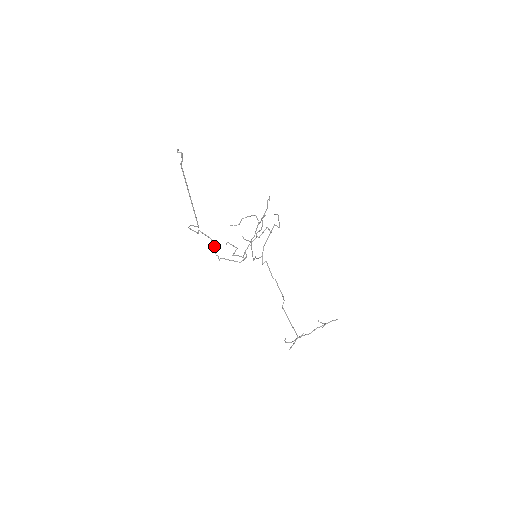
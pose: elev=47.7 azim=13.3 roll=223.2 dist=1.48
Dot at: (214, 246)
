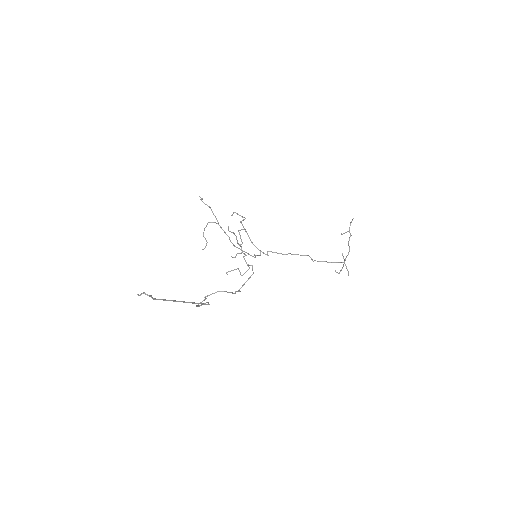
Dot at: (227, 292)
